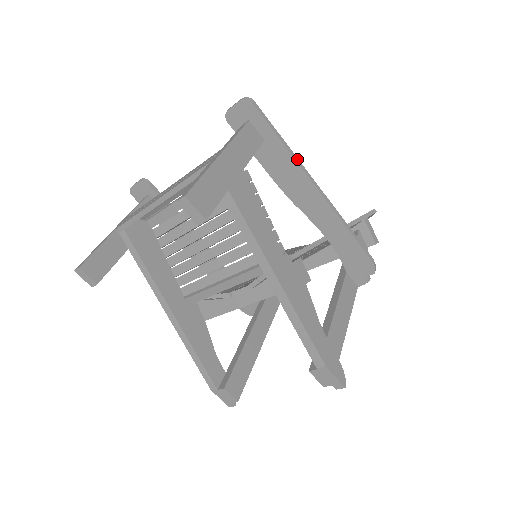
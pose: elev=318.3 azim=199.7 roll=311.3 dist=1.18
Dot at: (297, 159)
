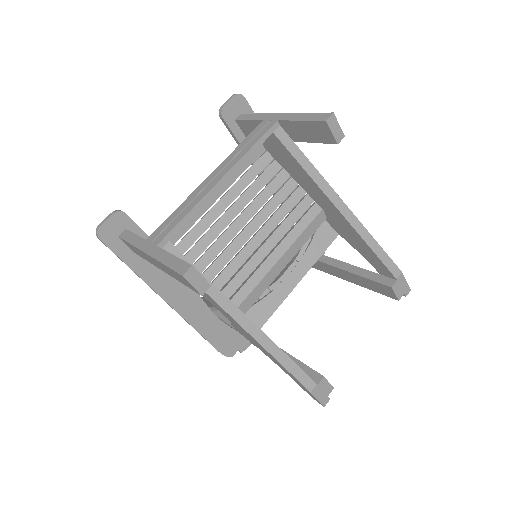
Dot at: occluded
